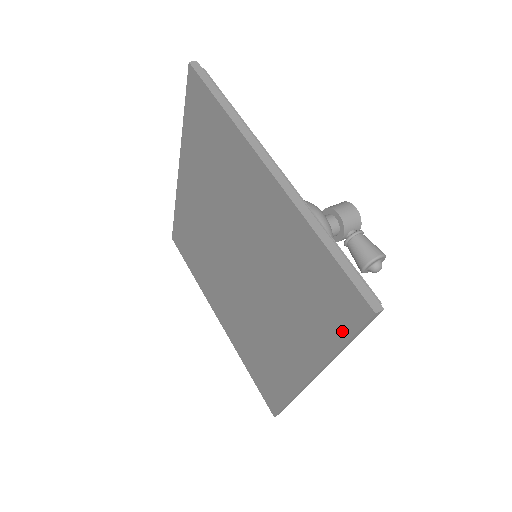
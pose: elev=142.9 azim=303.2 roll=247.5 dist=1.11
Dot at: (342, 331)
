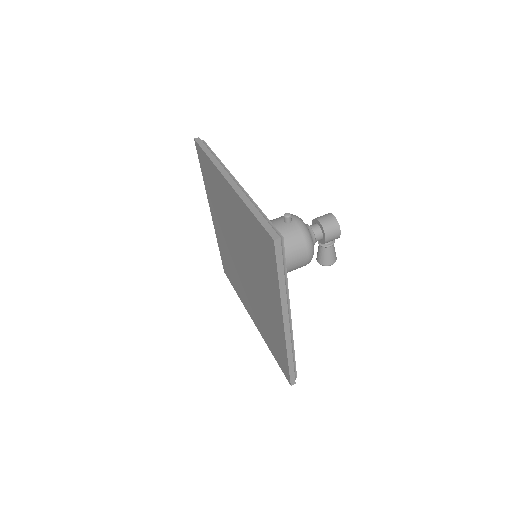
Dot at: (276, 359)
